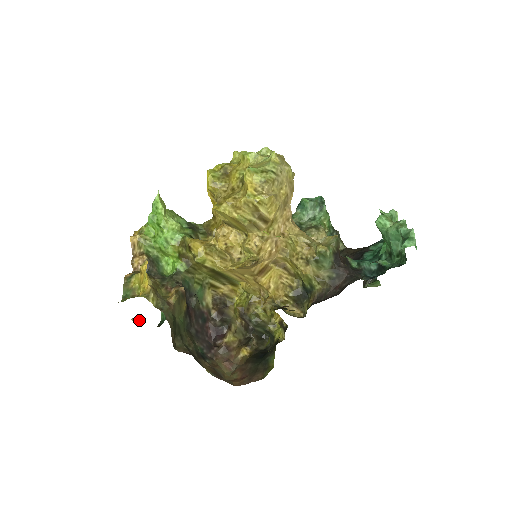
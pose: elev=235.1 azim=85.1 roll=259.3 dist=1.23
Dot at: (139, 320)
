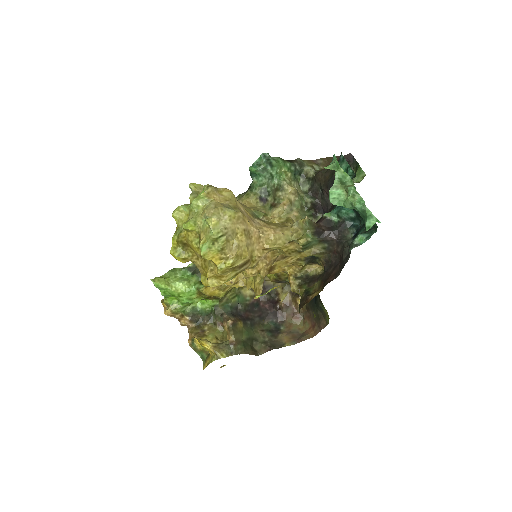
Dot at: (224, 365)
